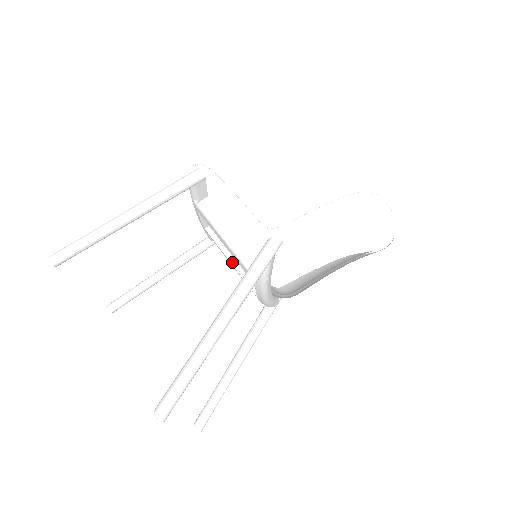
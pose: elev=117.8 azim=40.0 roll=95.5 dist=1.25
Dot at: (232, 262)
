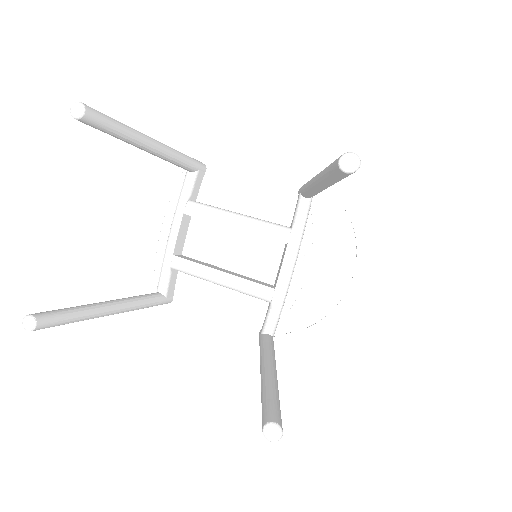
Dot at: (224, 271)
